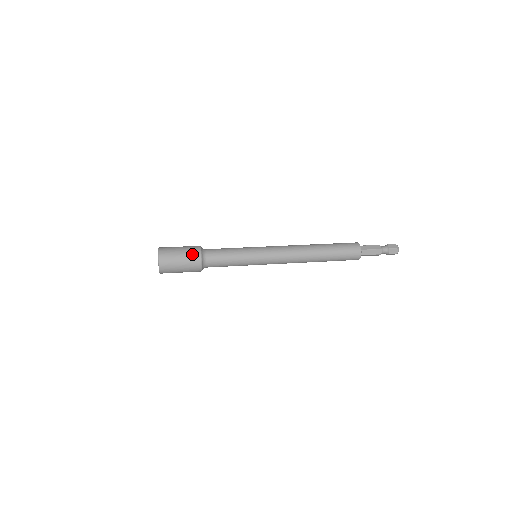
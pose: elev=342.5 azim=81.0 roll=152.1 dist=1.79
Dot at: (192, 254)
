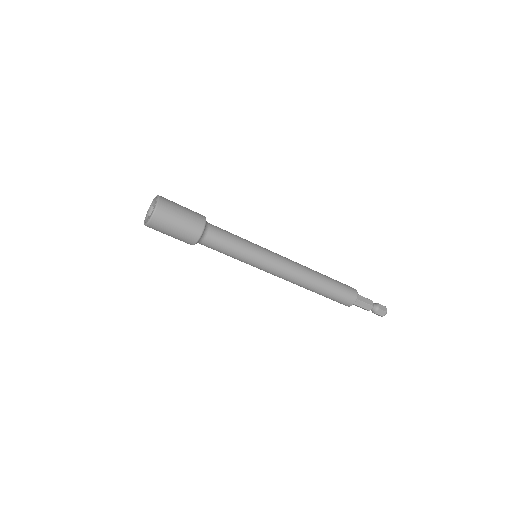
Dot at: occluded
